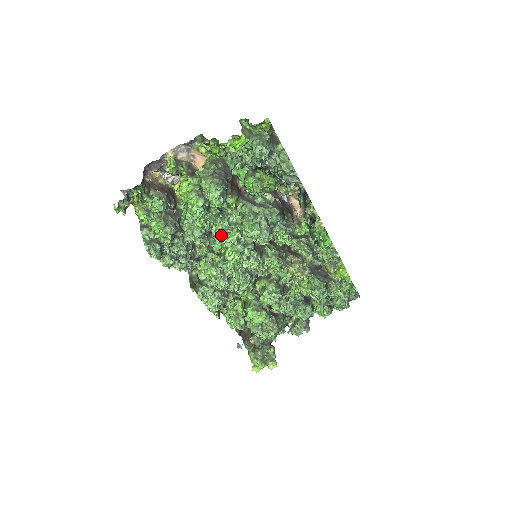
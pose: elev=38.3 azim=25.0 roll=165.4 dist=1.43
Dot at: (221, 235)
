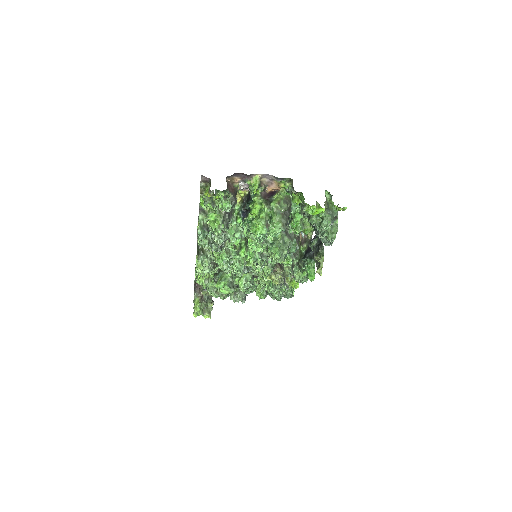
Dot at: (252, 244)
